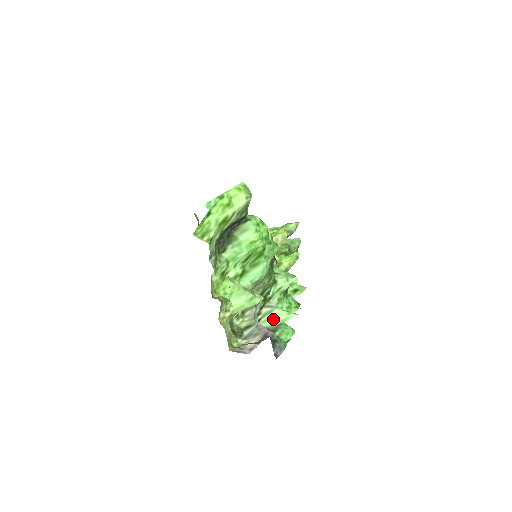
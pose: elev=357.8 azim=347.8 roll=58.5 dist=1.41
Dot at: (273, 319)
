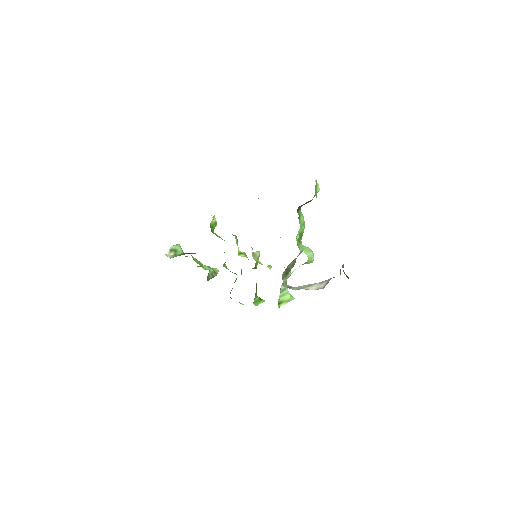
Dot at: (285, 296)
